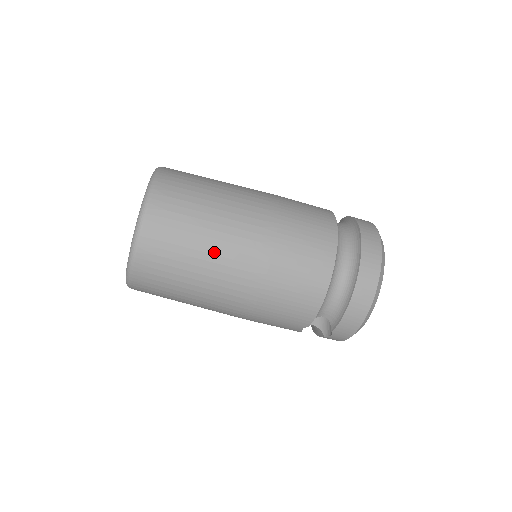
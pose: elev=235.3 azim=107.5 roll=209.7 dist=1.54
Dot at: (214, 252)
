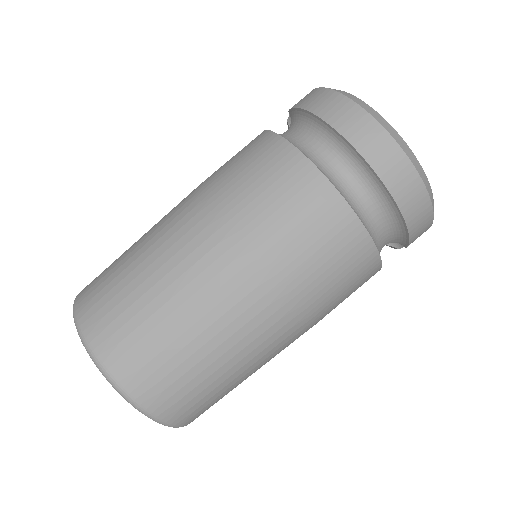
Dot at: (230, 345)
